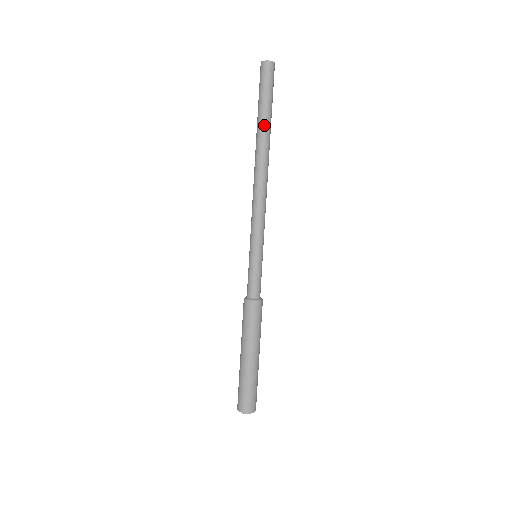
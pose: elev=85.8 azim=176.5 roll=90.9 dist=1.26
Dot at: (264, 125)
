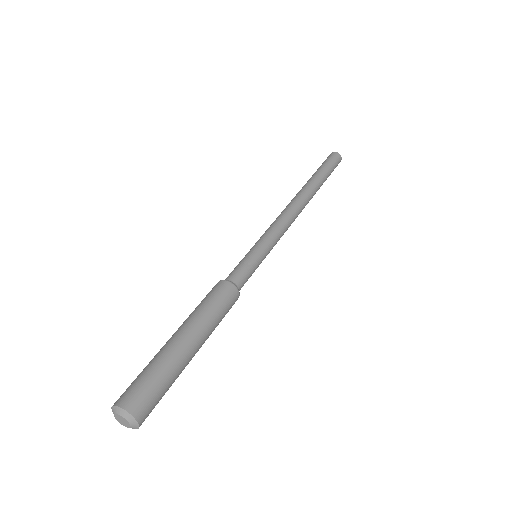
Dot at: (316, 177)
